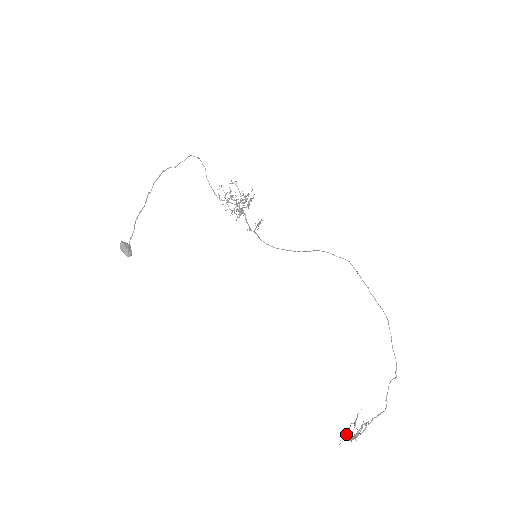
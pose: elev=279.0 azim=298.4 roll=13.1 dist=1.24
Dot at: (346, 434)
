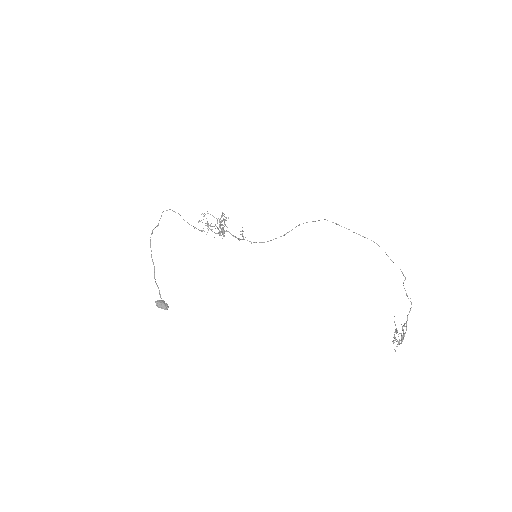
Dot at: occluded
